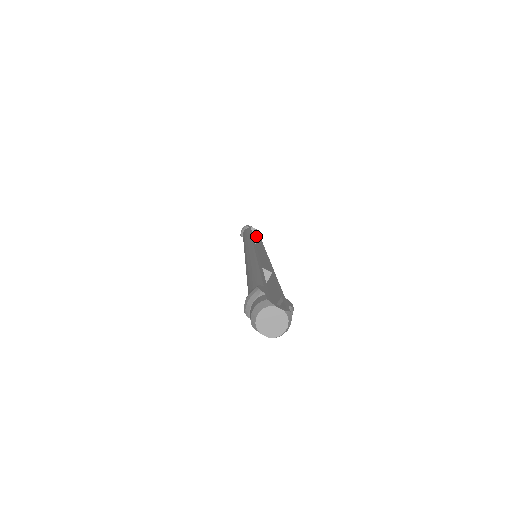
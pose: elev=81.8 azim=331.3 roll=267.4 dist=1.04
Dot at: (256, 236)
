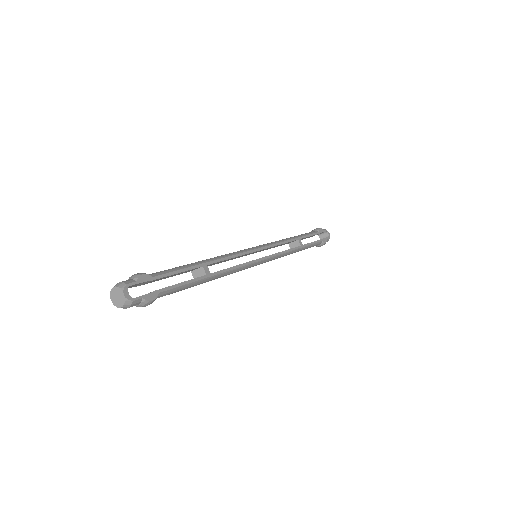
Dot at: (300, 242)
